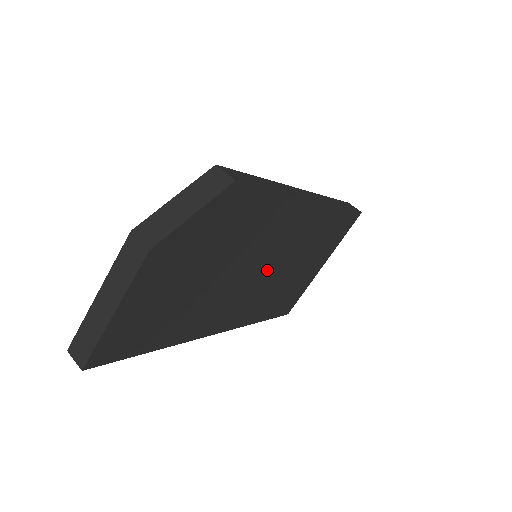
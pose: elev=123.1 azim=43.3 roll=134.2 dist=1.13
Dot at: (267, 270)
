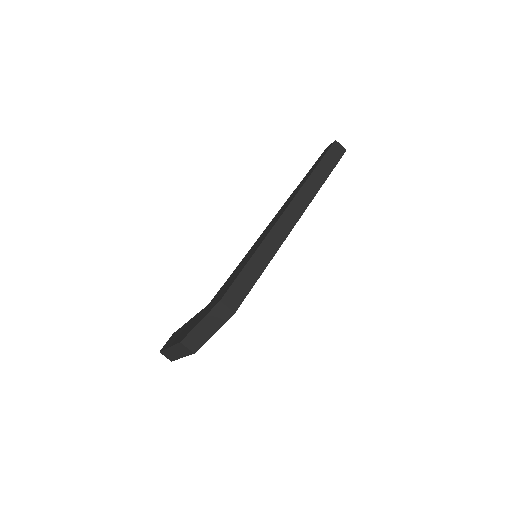
Dot at: occluded
